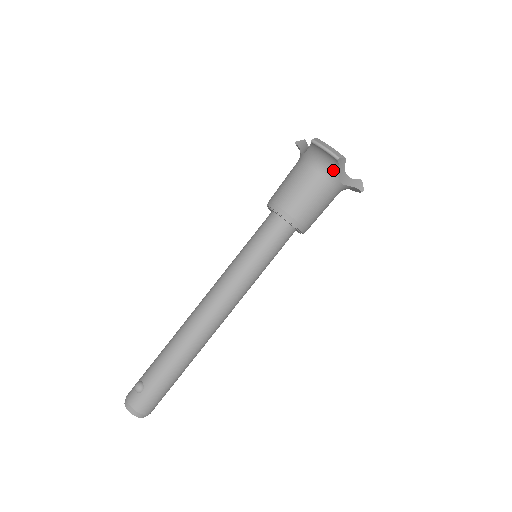
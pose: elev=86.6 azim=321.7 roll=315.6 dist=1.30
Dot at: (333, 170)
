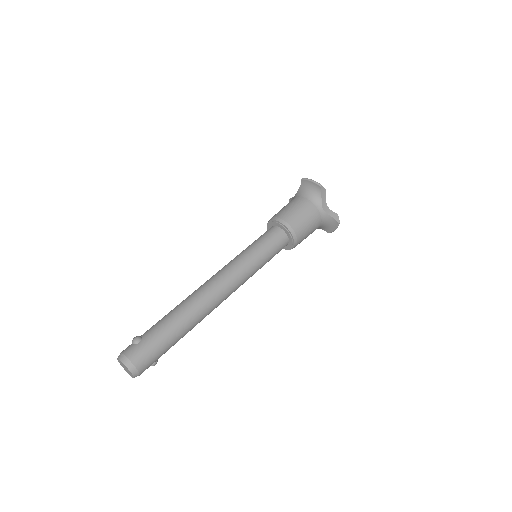
Dot at: (317, 197)
